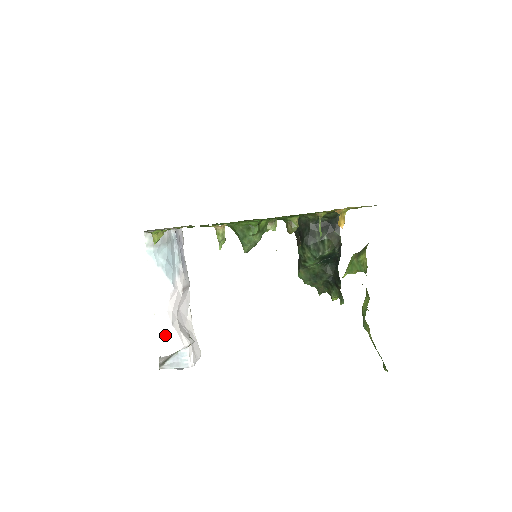
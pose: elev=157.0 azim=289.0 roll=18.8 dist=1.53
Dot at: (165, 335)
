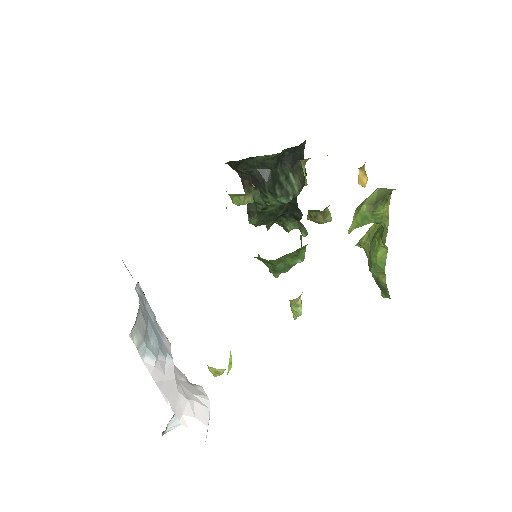
Dot at: (191, 420)
